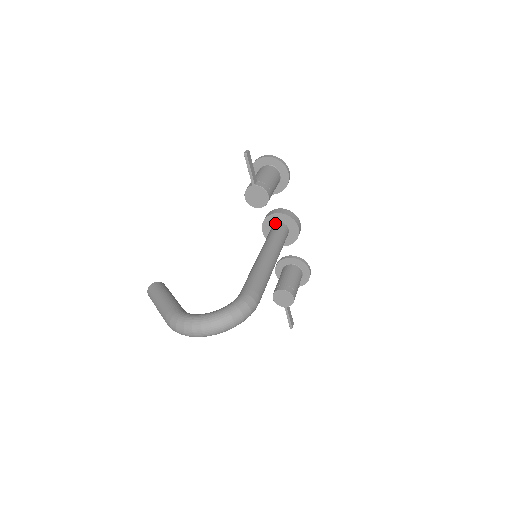
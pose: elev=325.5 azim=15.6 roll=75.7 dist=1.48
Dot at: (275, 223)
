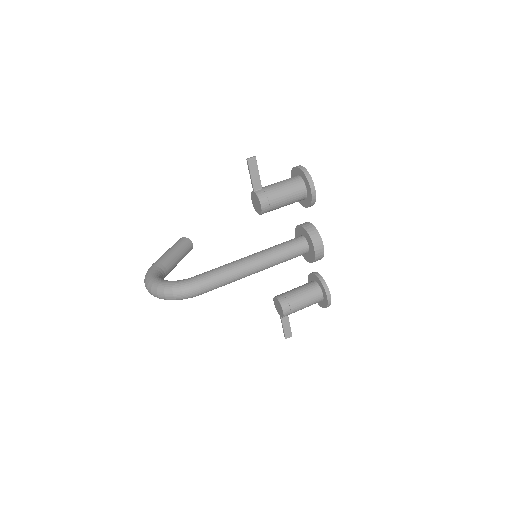
Dot at: (301, 235)
